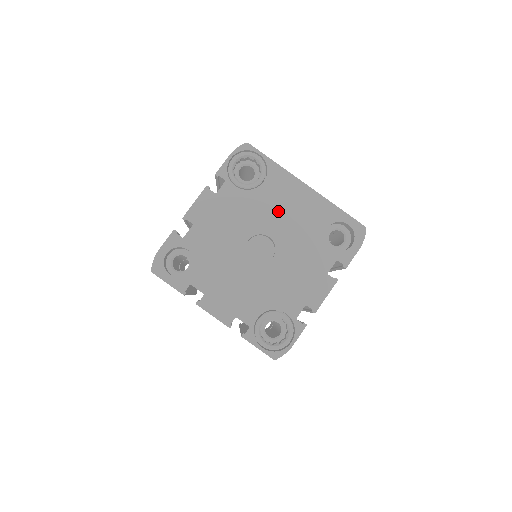
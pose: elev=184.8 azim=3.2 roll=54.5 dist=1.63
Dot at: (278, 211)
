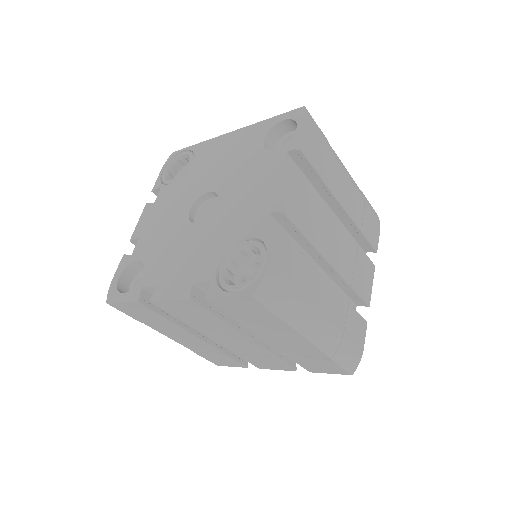
Dot at: (211, 169)
